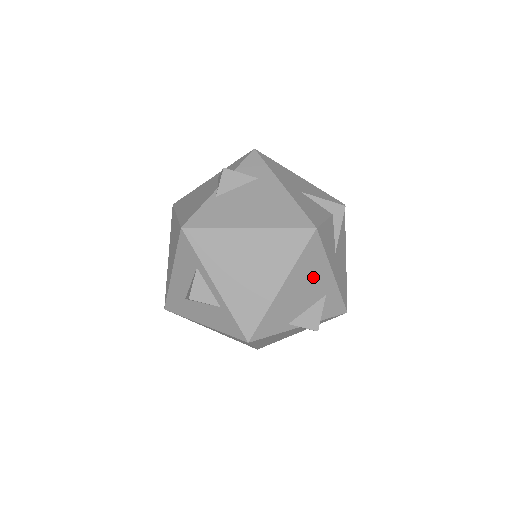
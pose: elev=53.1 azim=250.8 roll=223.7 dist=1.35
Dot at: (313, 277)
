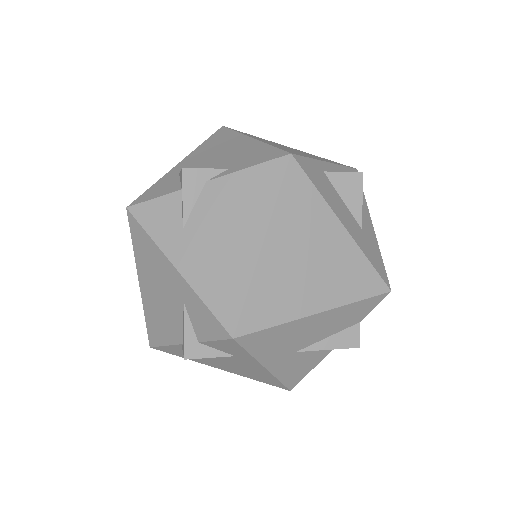
Dot at: occluded
